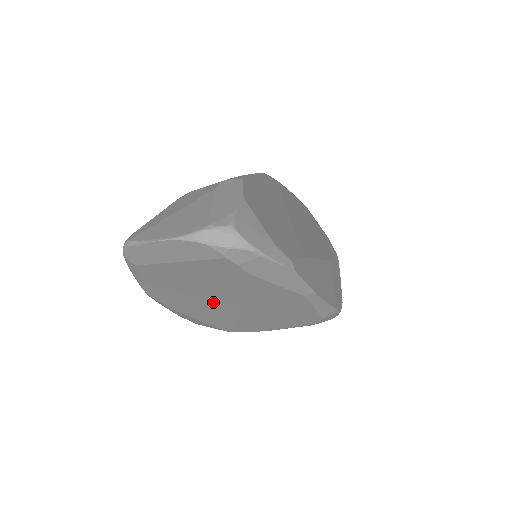
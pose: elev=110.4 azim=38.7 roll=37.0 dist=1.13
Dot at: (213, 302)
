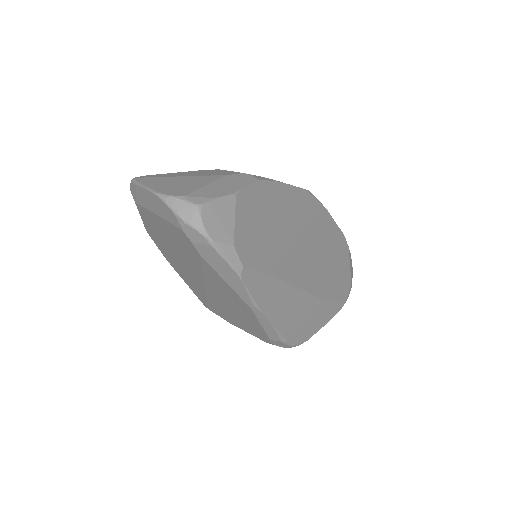
Dot at: (188, 269)
